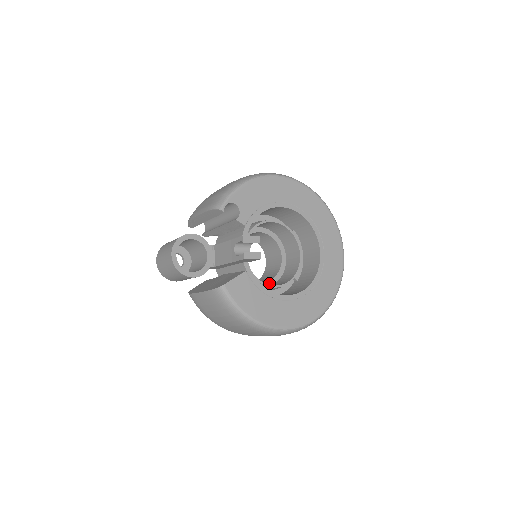
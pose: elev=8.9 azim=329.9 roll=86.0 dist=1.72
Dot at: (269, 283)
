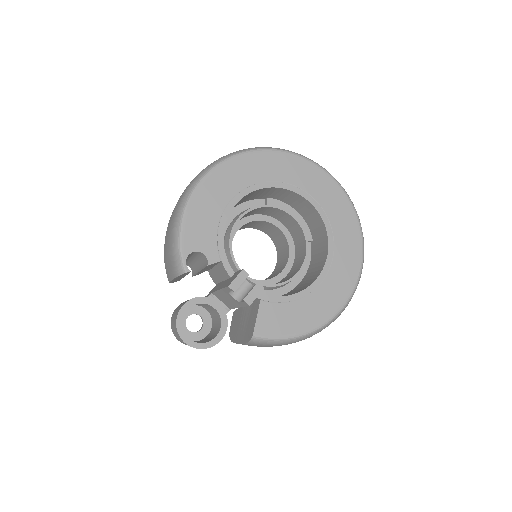
Dot at: (289, 264)
